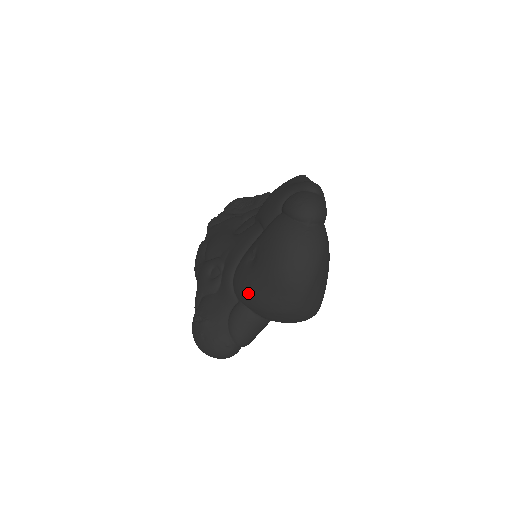
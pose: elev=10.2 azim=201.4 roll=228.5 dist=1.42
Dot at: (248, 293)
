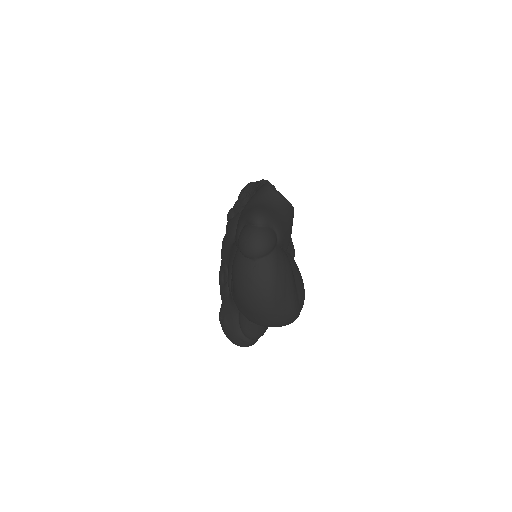
Dot at: (238, 309)
